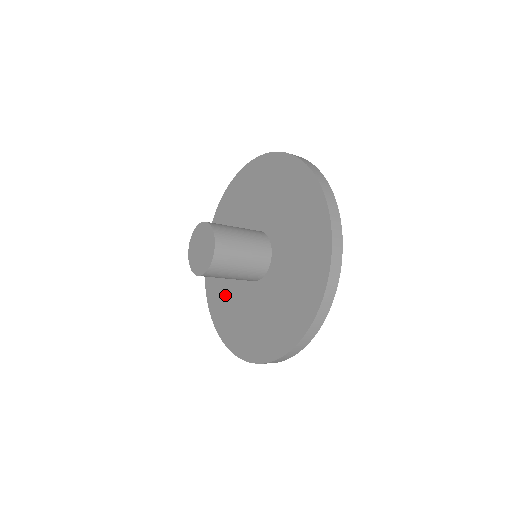
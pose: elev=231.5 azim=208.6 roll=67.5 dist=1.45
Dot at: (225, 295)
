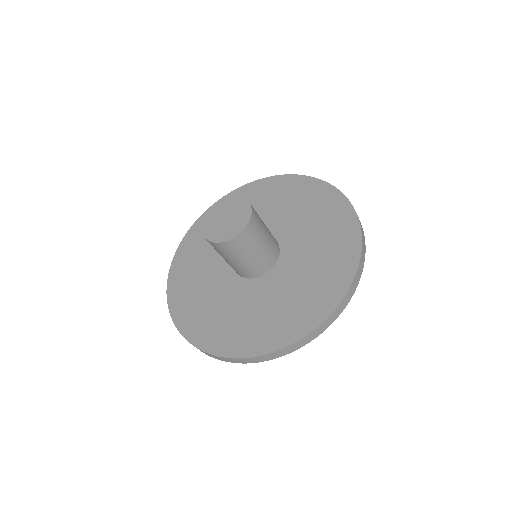
Dot at: (208, 305)
